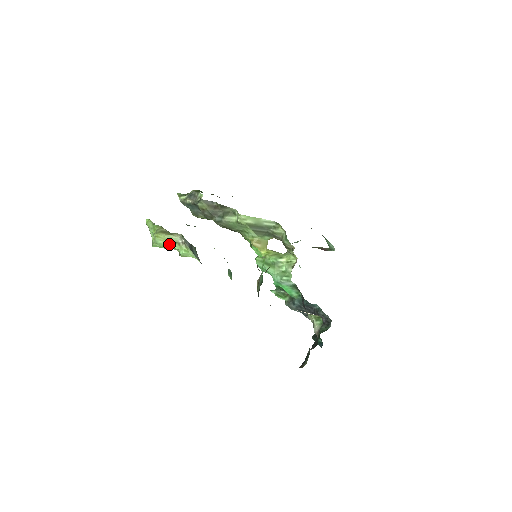
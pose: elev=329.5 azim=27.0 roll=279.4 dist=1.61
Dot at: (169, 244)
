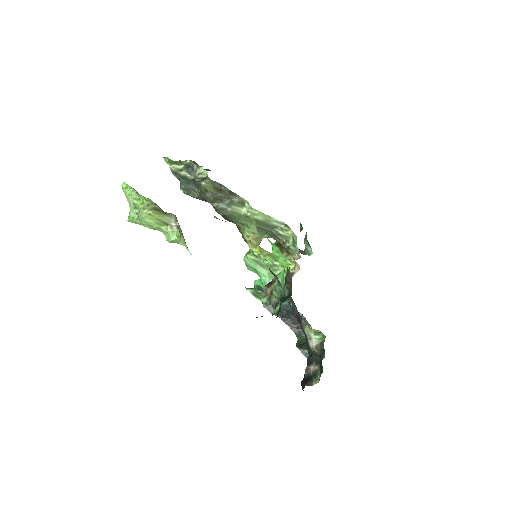
Dot at: (158, 225)
